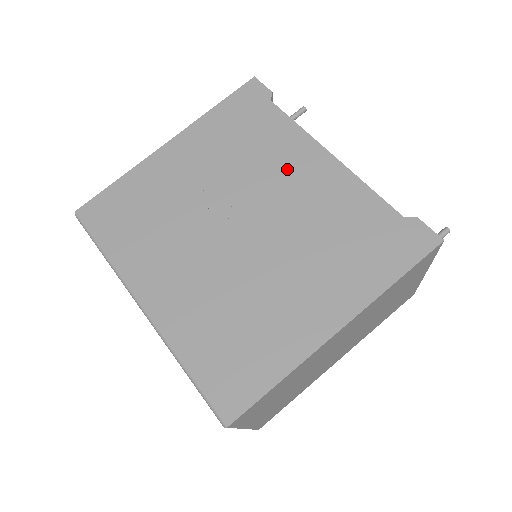
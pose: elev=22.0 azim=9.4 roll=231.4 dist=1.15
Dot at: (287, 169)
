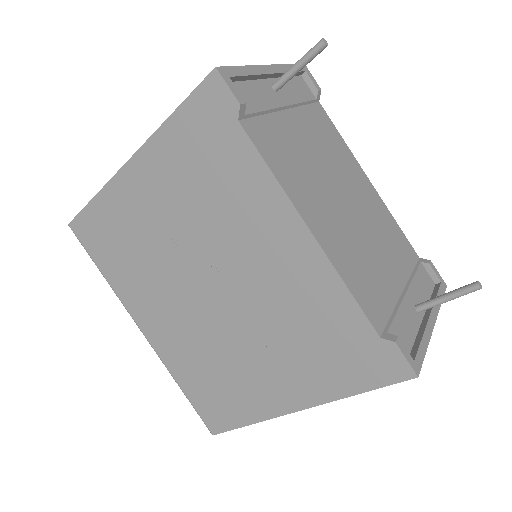
Dot at: (257, 237)
